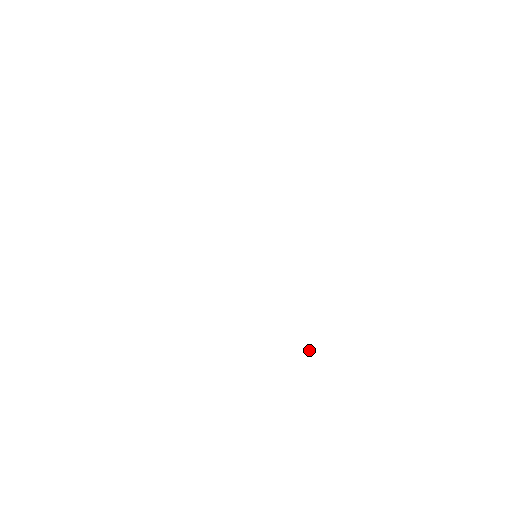
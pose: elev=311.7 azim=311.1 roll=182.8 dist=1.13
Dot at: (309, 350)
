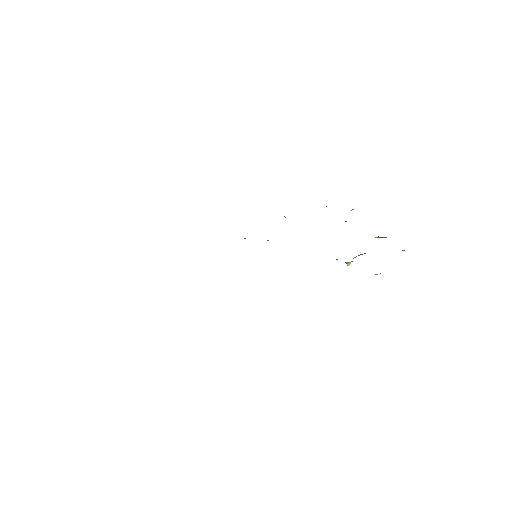
Dot at: (351, 261)
